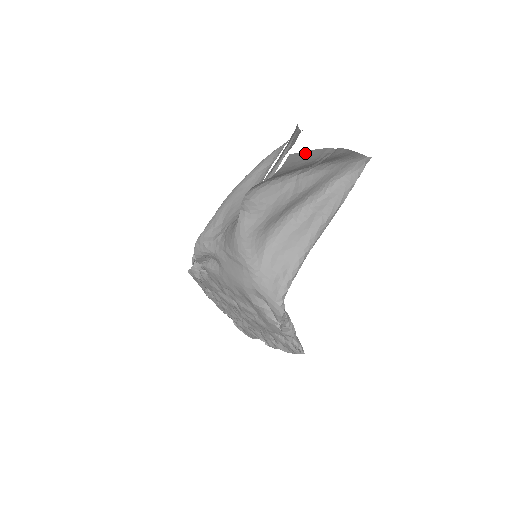
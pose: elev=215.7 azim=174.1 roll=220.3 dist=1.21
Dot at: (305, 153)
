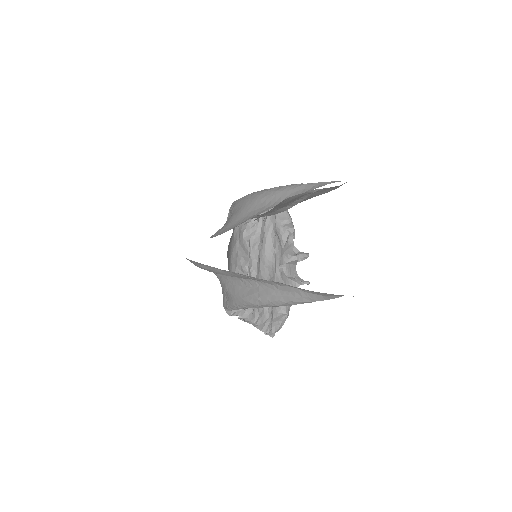
Dot at: occluded
